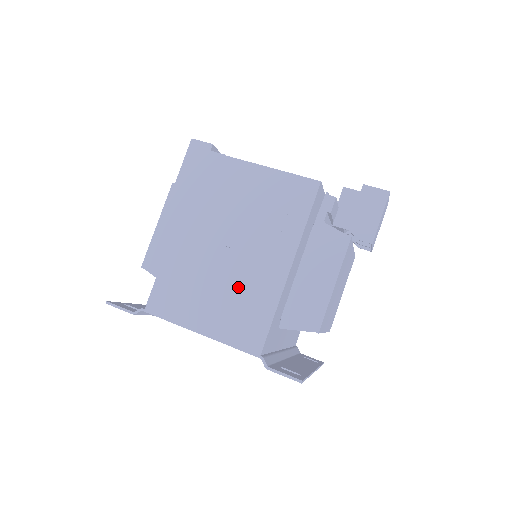
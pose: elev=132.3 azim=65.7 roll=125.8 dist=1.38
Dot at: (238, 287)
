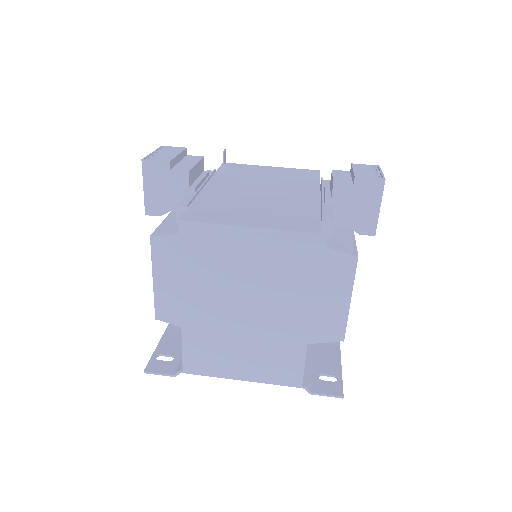
Dot at: (264, 341)
